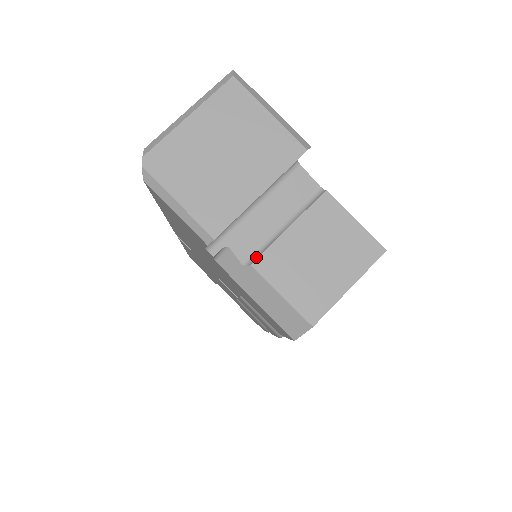
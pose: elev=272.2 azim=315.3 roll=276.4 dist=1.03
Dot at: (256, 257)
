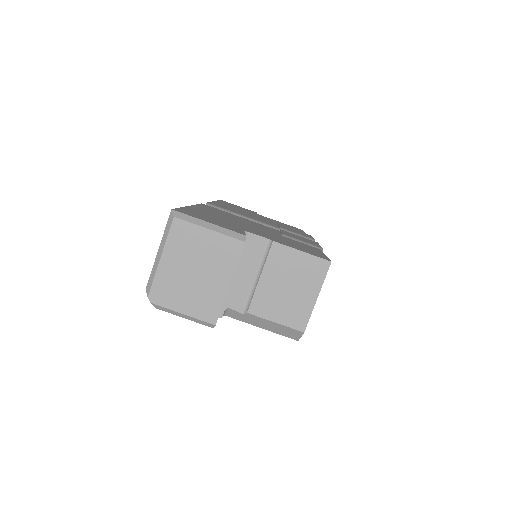
Dot at: (248, 306)
